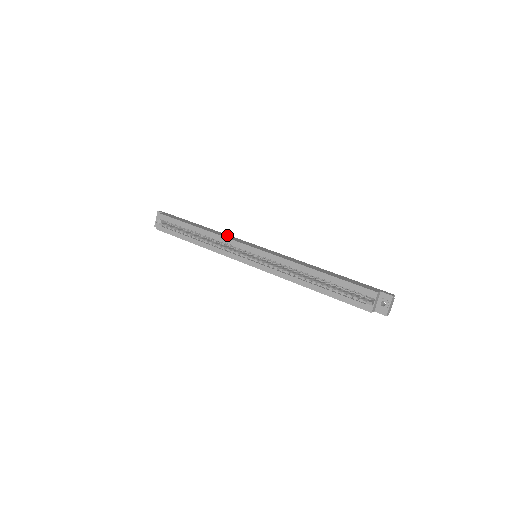
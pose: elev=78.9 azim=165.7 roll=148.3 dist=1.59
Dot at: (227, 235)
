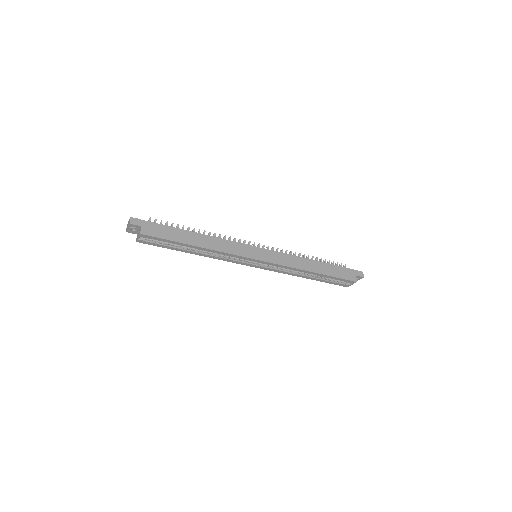
Dot at: (224, 242)
